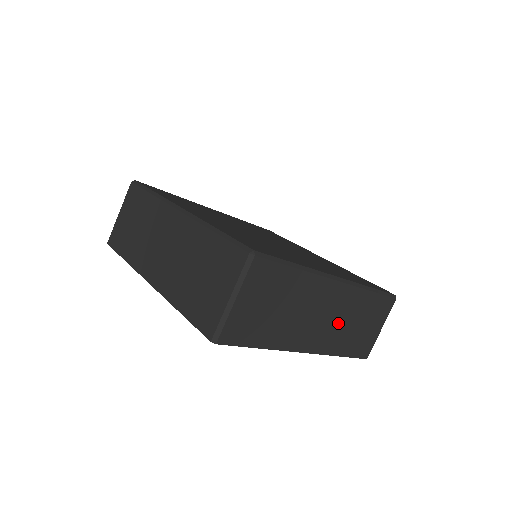
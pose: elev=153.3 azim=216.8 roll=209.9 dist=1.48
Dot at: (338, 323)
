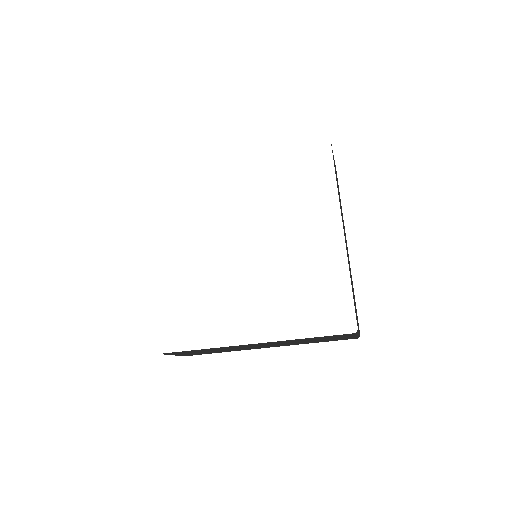
Dot at: occluded
